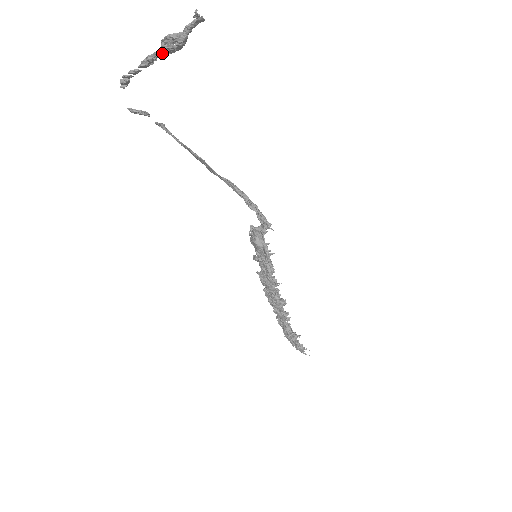
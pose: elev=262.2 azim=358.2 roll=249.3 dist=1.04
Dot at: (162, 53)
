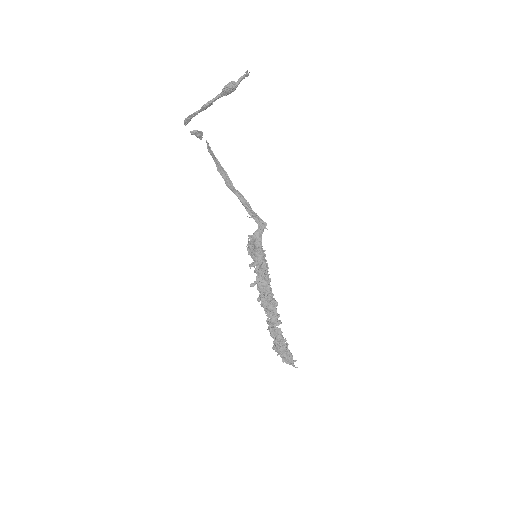
Dot at: (221, 95)
